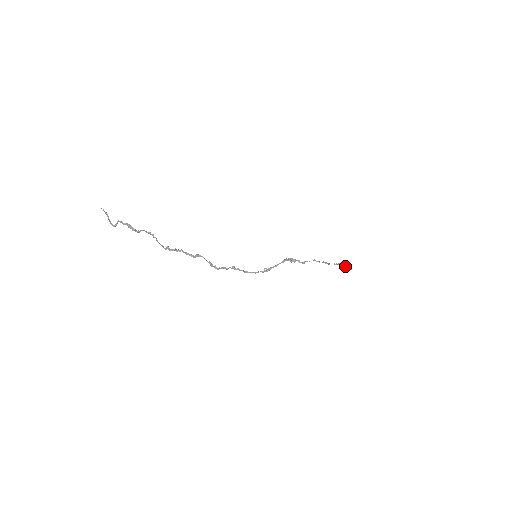
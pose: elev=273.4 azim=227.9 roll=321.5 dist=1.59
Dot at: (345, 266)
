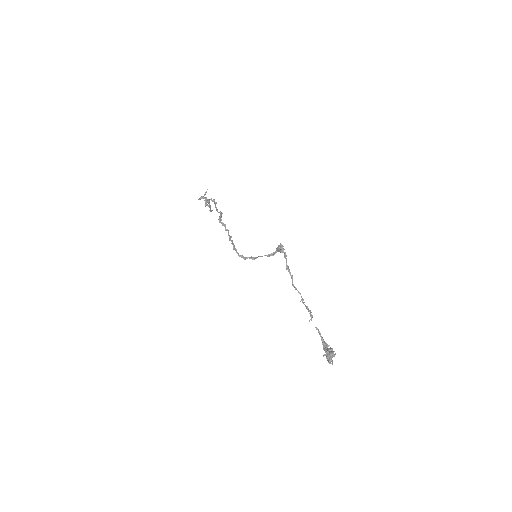
Dot at: (326, 348)
